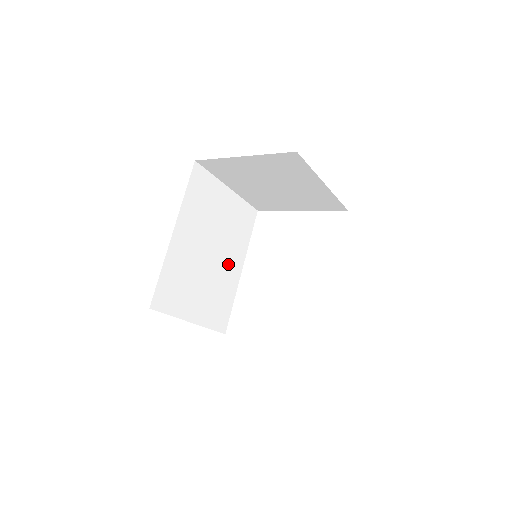
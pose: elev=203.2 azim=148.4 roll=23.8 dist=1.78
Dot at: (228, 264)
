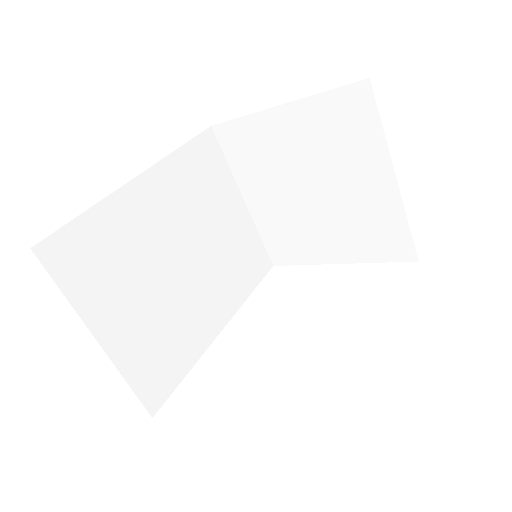
Dot at: (204, 301)
